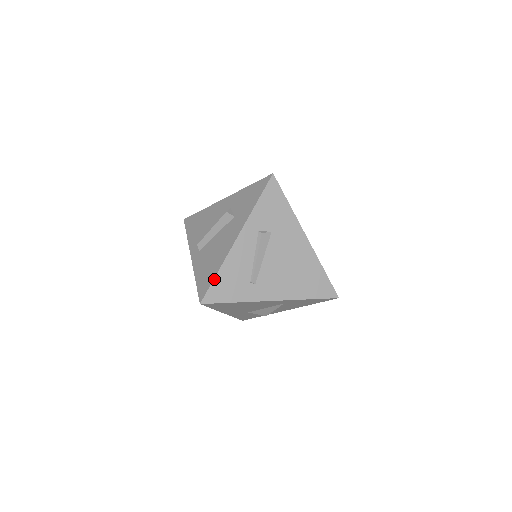
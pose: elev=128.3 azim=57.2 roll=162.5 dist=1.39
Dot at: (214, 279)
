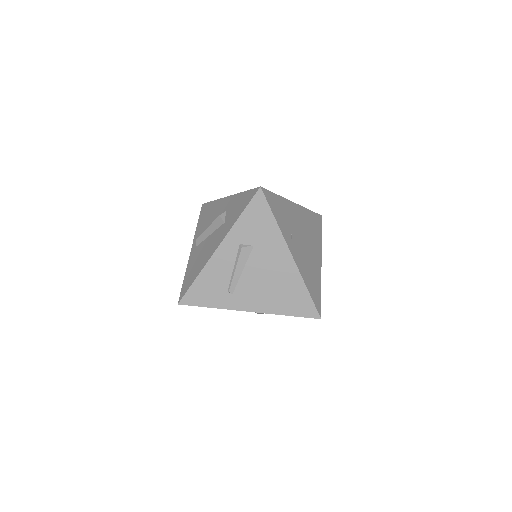
Dot at: (192, 284)
